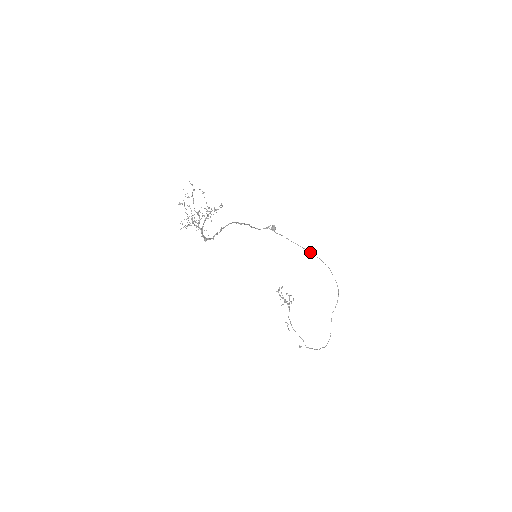
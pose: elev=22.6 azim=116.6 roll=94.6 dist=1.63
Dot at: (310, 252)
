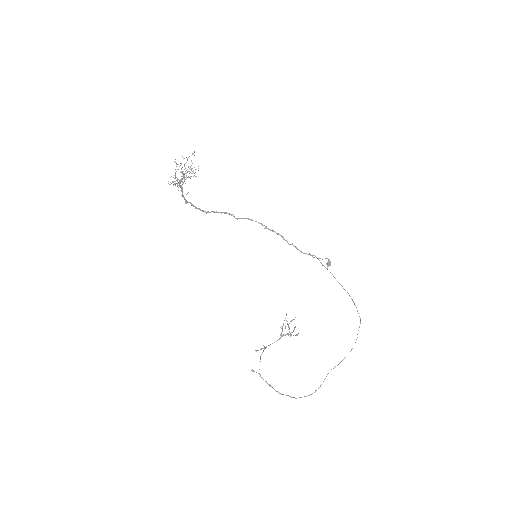
Dot at: (351, 298)
